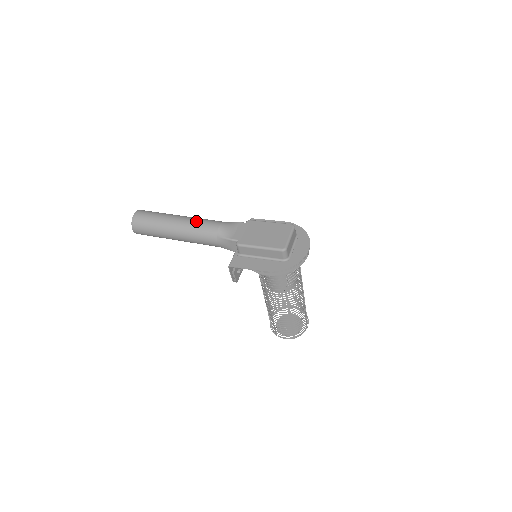
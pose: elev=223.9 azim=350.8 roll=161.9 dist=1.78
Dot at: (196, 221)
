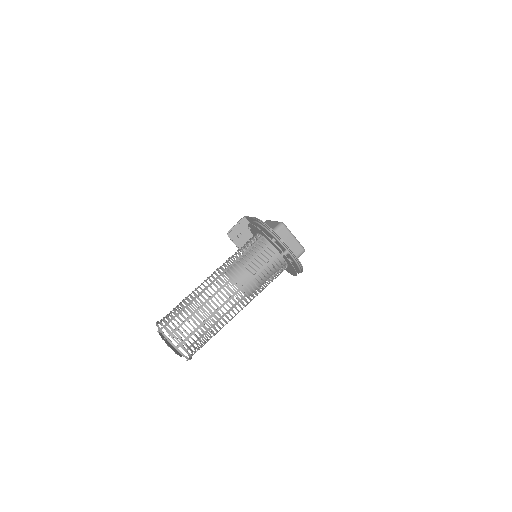
Dot at: occluded
